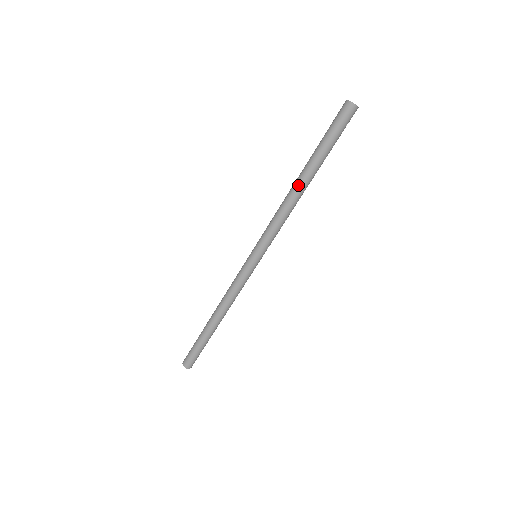
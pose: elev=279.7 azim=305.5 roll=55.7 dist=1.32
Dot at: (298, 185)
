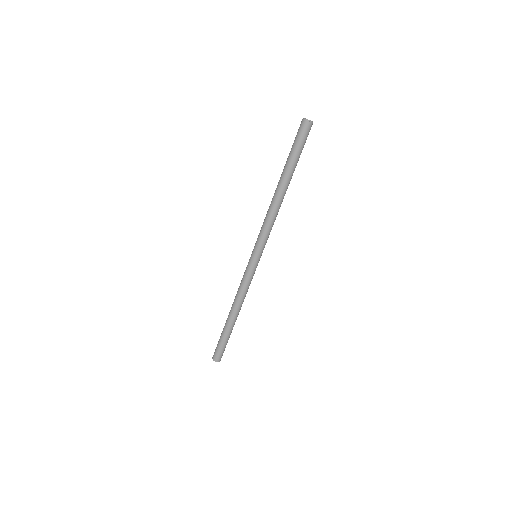
Dot at: (279, 193)
